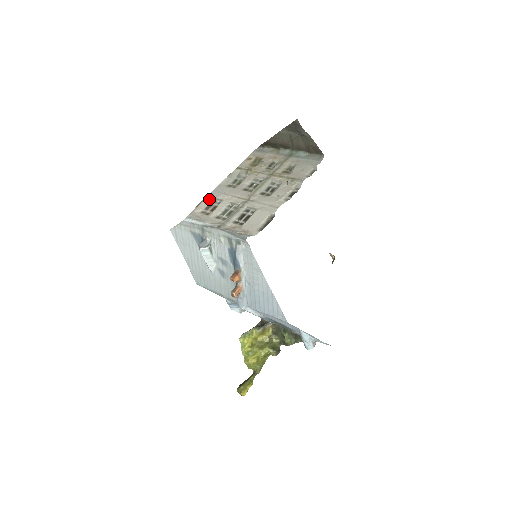
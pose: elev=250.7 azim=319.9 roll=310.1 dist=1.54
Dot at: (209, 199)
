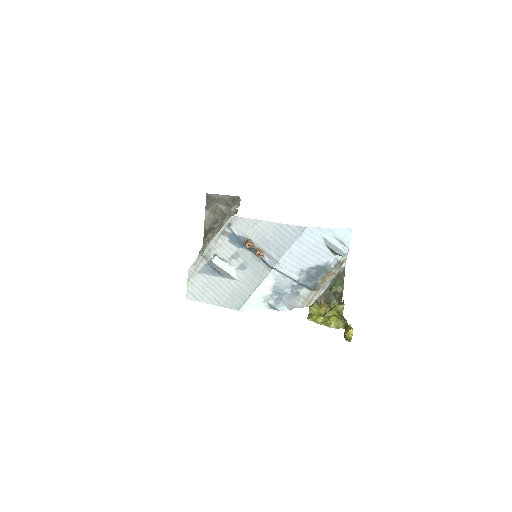
Dot at: occluded
